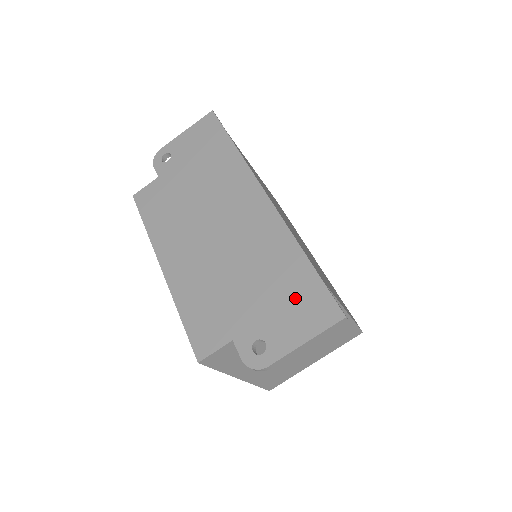
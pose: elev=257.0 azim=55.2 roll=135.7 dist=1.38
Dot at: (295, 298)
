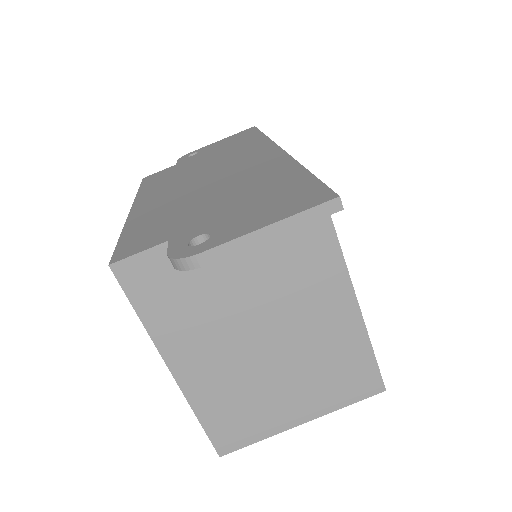
Dot at: (274, 196)
